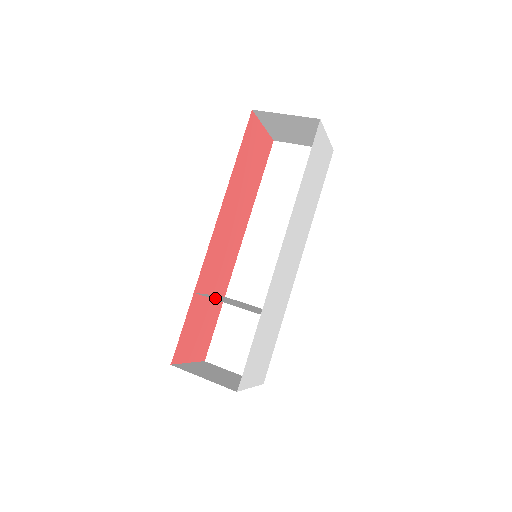
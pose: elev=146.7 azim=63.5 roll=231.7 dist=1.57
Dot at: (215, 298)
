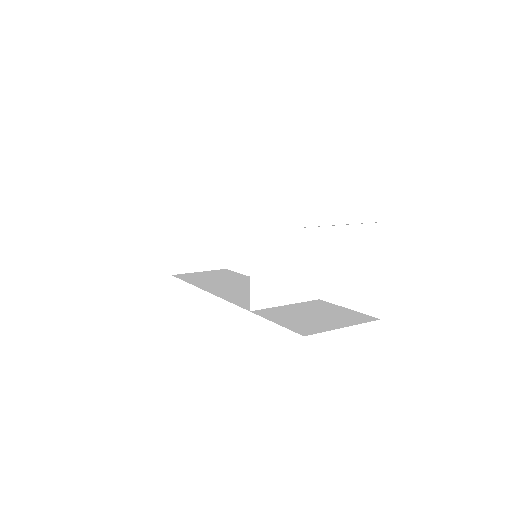
Dot at: (268, 238)
